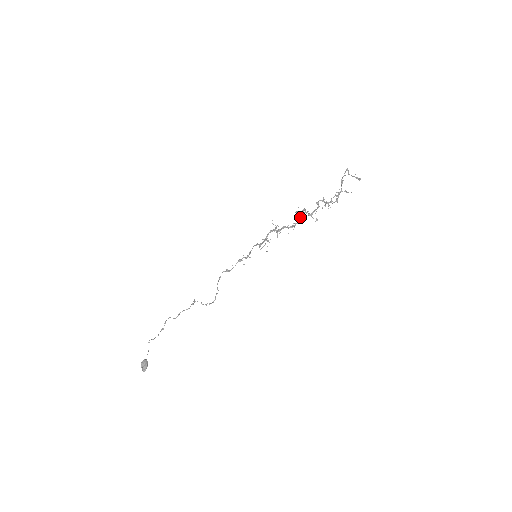
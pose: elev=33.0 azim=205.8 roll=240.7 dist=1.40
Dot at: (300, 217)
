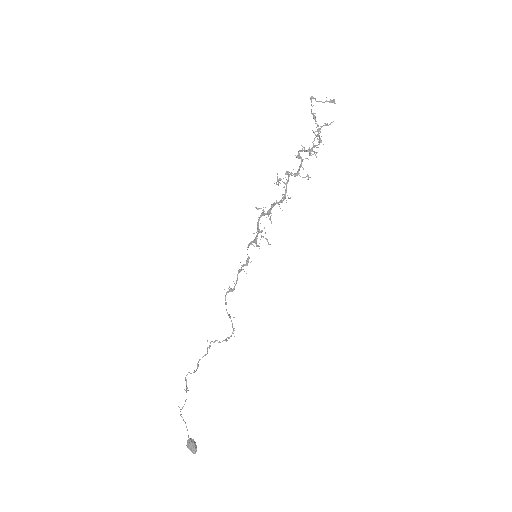
Dot at: (286, 184)
